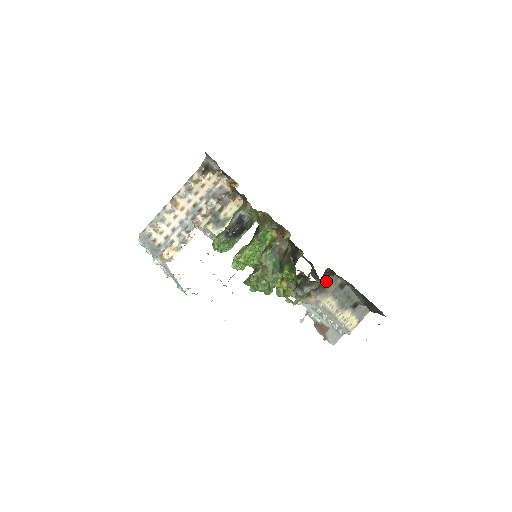
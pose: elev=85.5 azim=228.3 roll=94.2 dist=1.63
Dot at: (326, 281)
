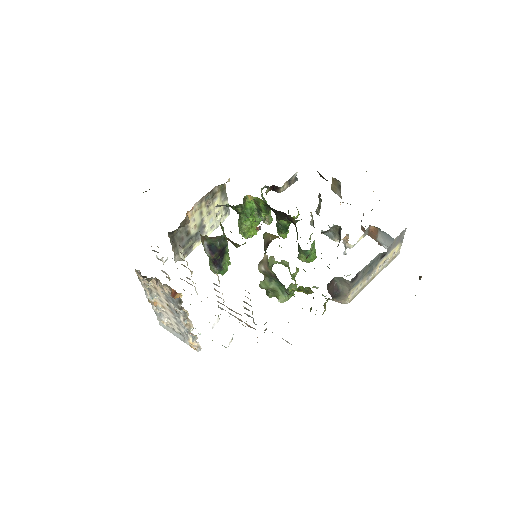
Dot at: (335, 284)
